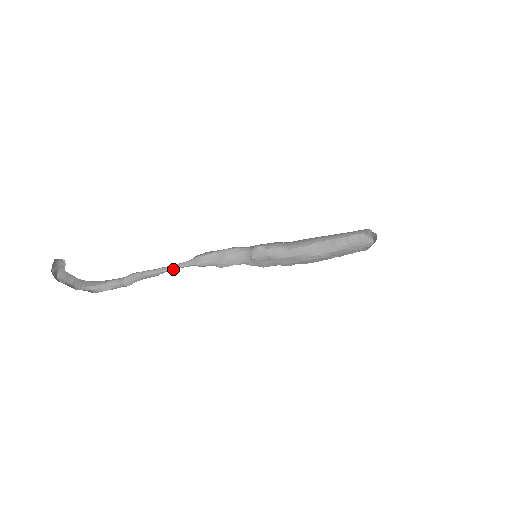
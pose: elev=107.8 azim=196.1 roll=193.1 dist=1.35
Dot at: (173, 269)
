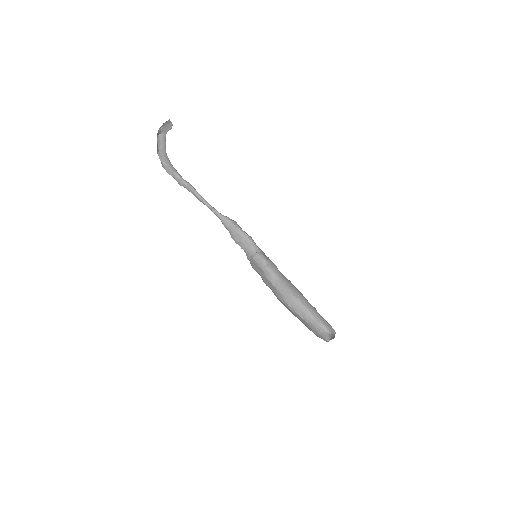
Dot at: (209, 208)
